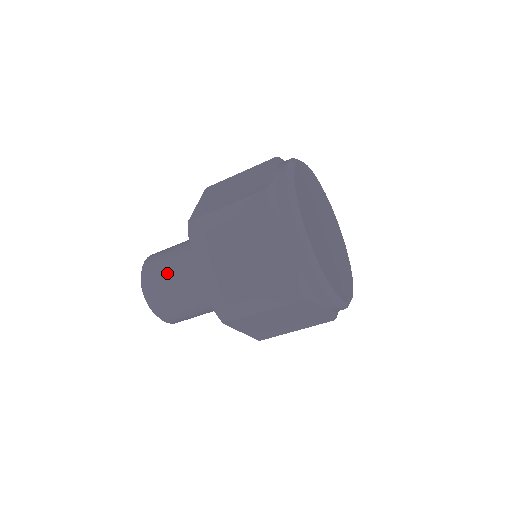
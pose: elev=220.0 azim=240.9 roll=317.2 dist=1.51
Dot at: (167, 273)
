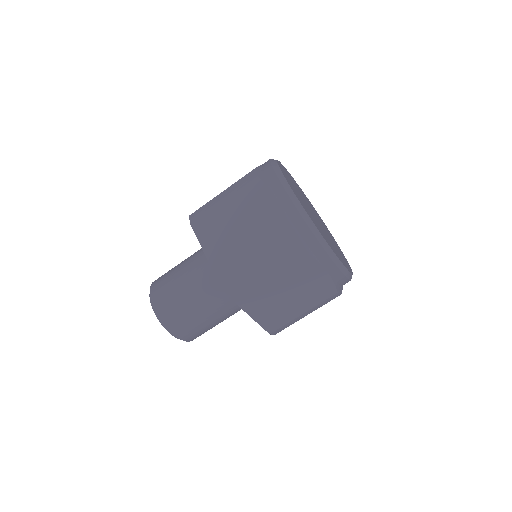
Dot at: occluded
